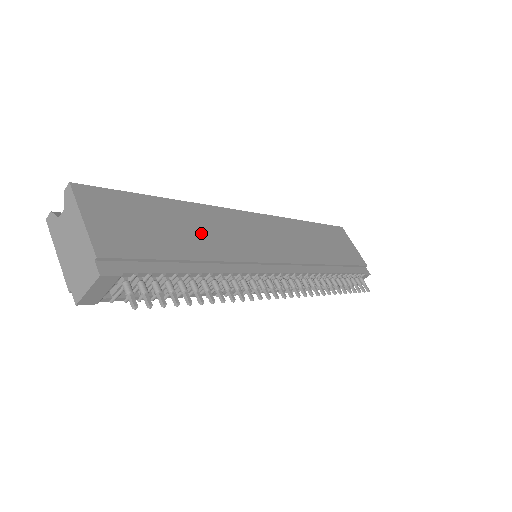
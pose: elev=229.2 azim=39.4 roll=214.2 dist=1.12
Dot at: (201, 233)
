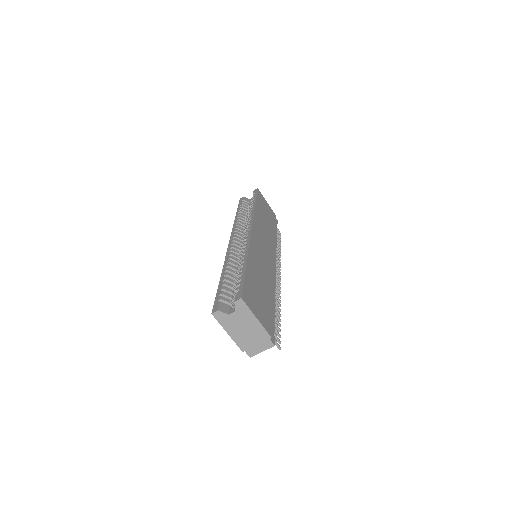
Dot at: (262, 275)
